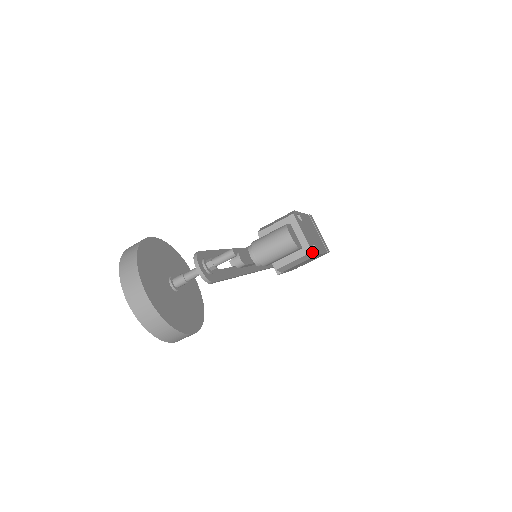
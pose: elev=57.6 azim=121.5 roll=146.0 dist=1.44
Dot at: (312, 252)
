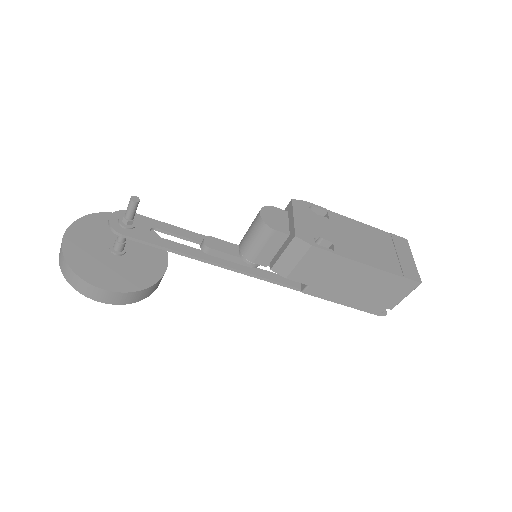
Dot at: (296, 237)
